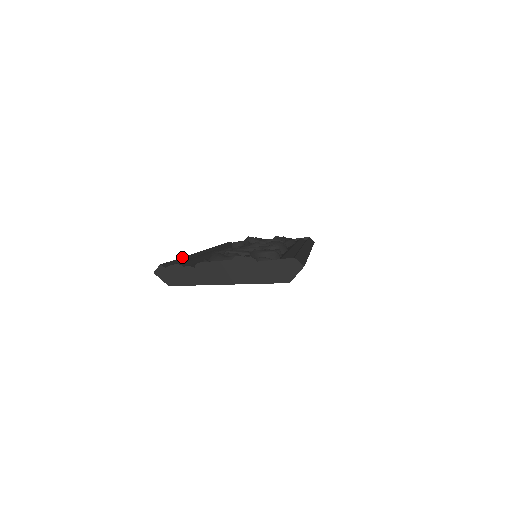
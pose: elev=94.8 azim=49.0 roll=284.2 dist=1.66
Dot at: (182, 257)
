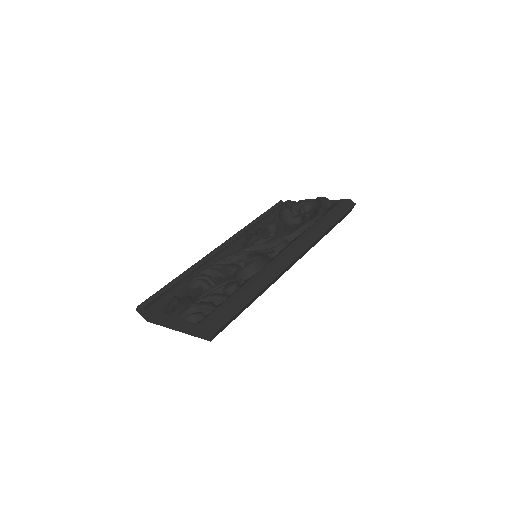
Dot at: (174, 279)
